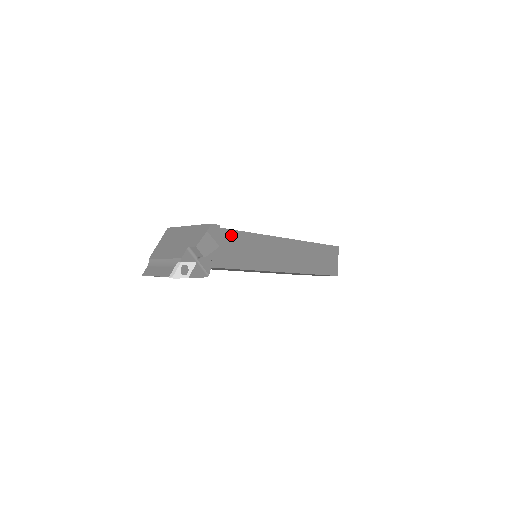
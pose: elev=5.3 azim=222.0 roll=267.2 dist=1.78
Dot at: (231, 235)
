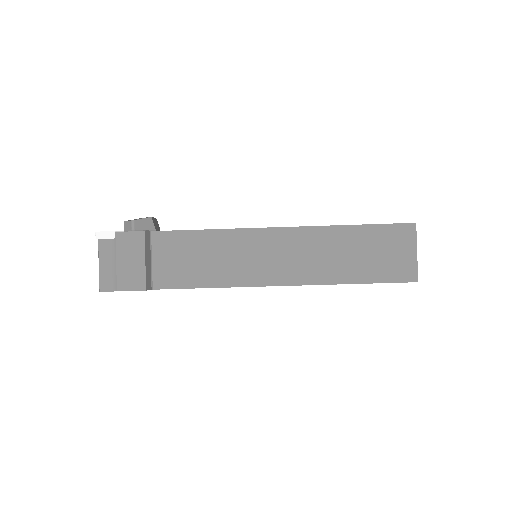
Dot at: occluded
